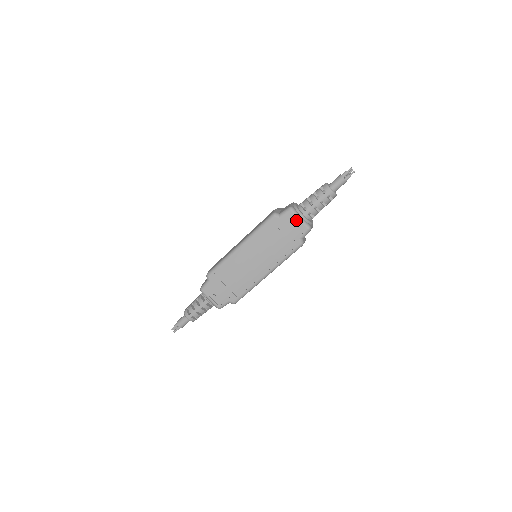
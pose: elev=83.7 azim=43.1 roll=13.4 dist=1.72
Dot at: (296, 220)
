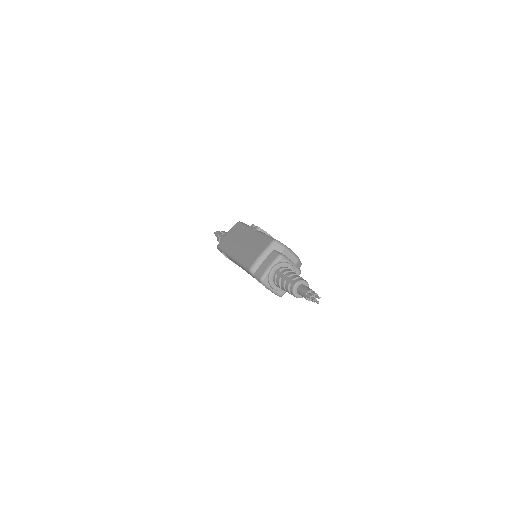
Dot at: (267, 287)
